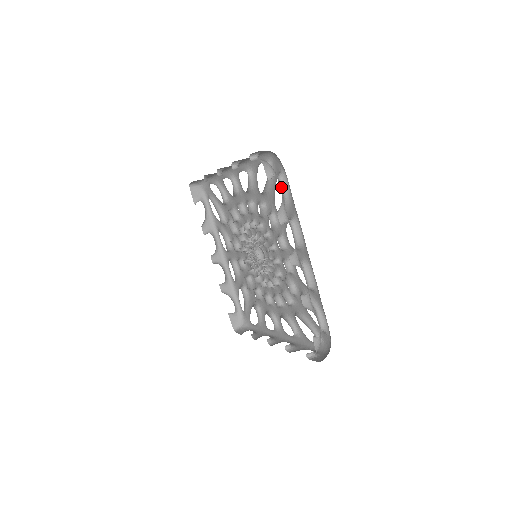
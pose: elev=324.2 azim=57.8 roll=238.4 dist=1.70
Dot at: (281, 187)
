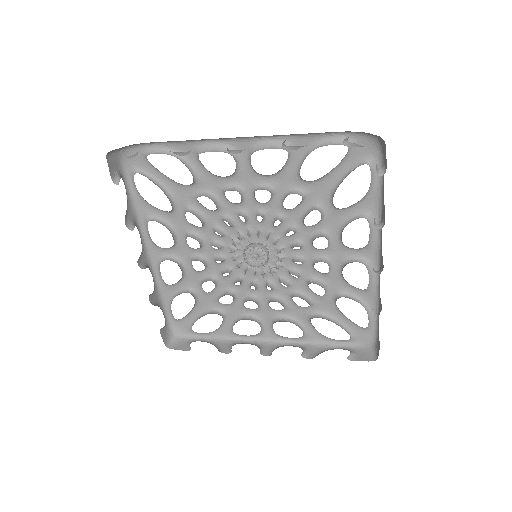
Dot at: (371, 180)
